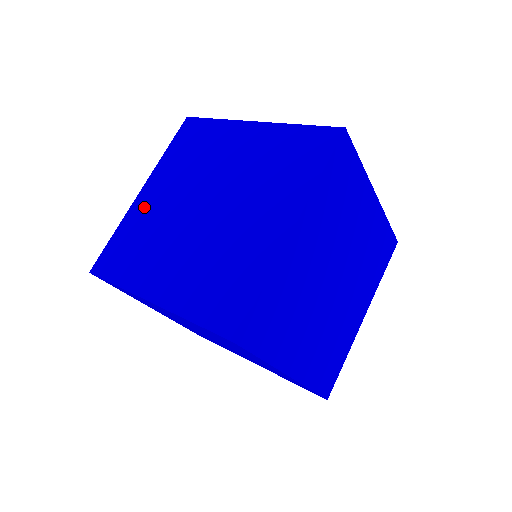
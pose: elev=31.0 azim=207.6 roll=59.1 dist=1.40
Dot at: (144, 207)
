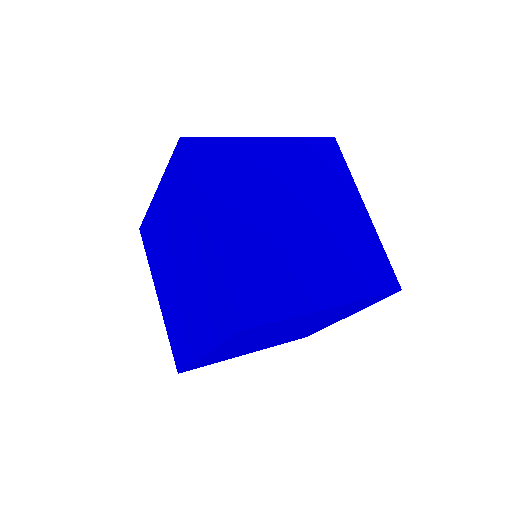
Dot at: (157, 213)
